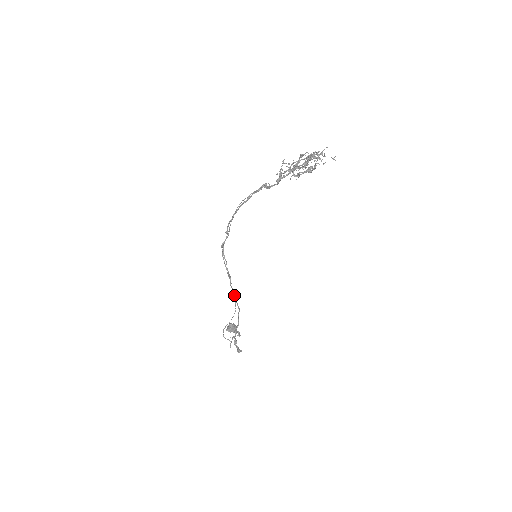
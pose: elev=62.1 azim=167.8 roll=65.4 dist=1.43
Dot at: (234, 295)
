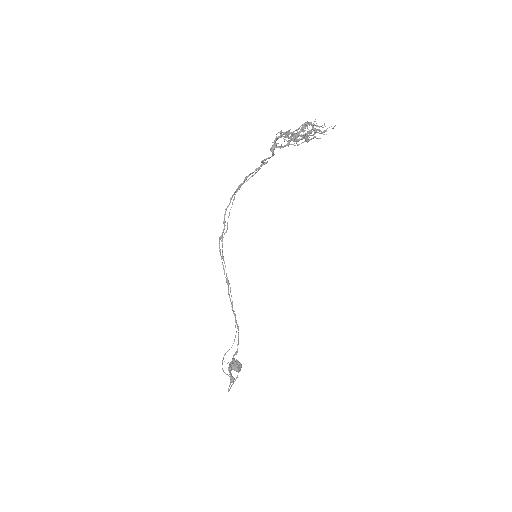
Dot at: occluded
